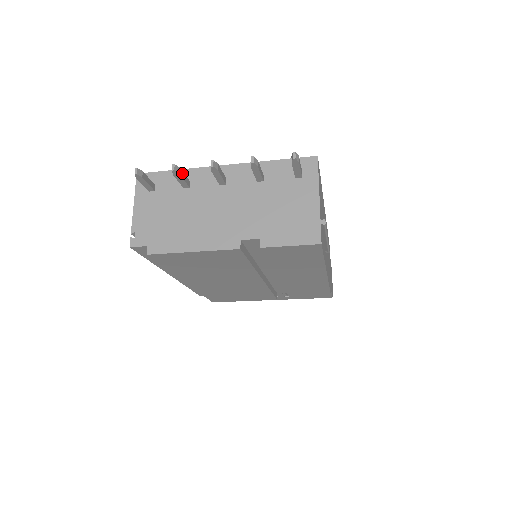
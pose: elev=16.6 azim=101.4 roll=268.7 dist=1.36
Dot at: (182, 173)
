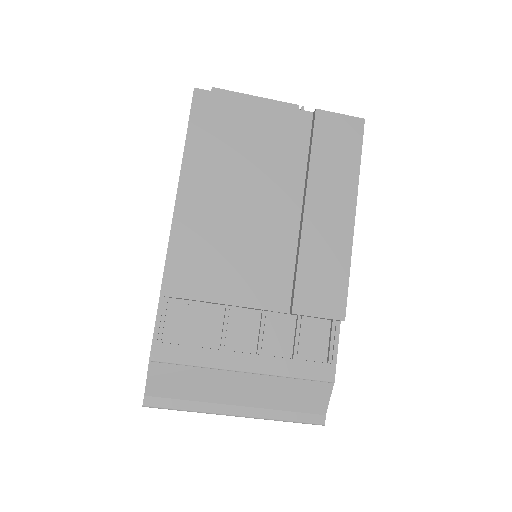
Dot at: occluded
